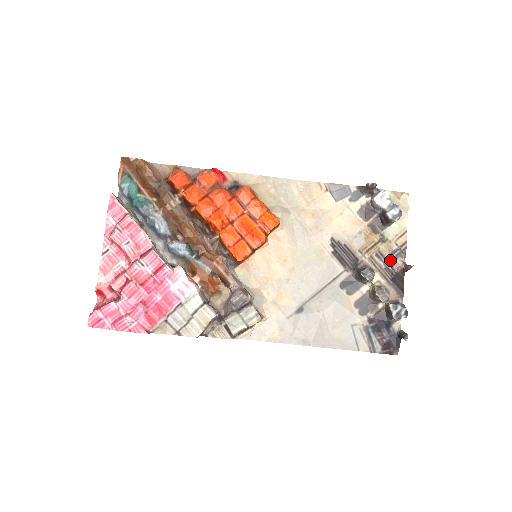
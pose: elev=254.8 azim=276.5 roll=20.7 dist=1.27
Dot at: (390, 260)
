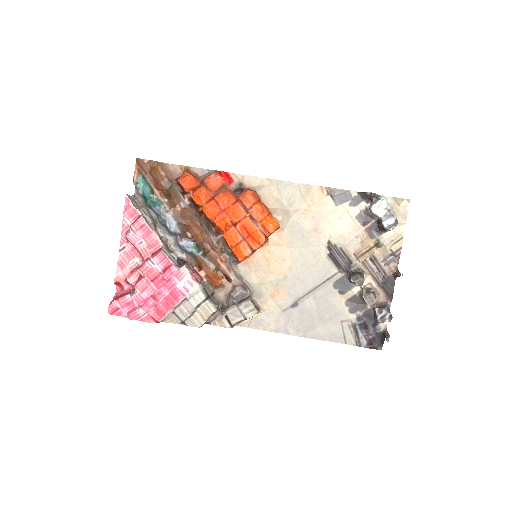
Dot at: (383, 264)
